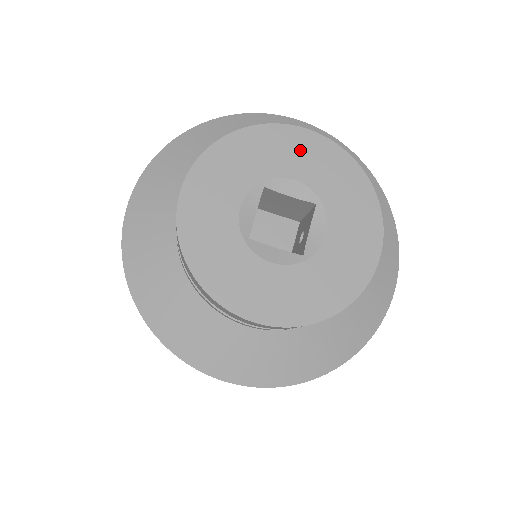
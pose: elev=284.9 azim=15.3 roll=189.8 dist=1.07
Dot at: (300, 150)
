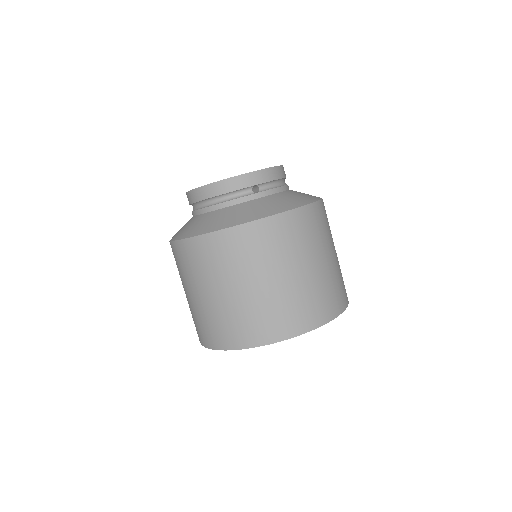
Dot at: occluded
